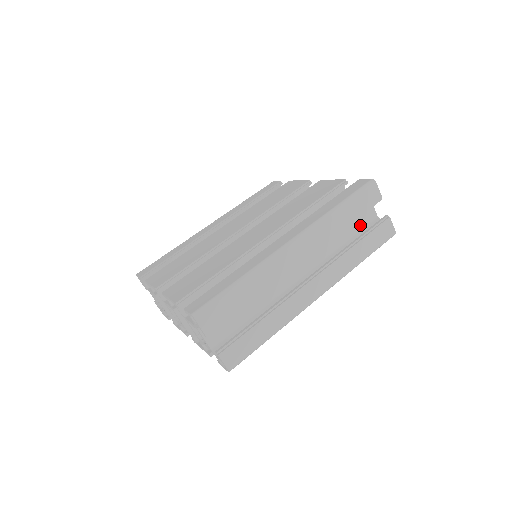
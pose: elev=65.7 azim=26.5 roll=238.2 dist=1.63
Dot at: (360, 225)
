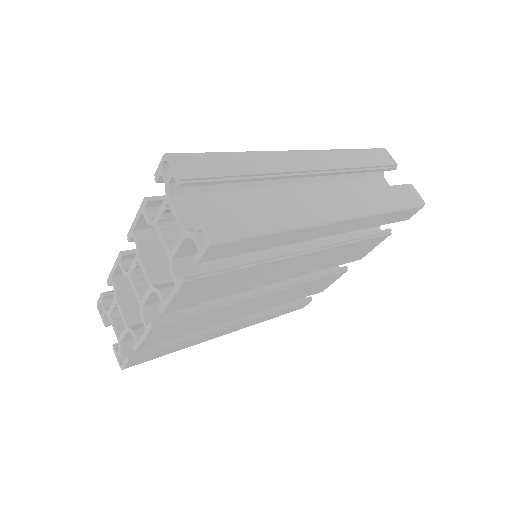
Dot at: occluded
